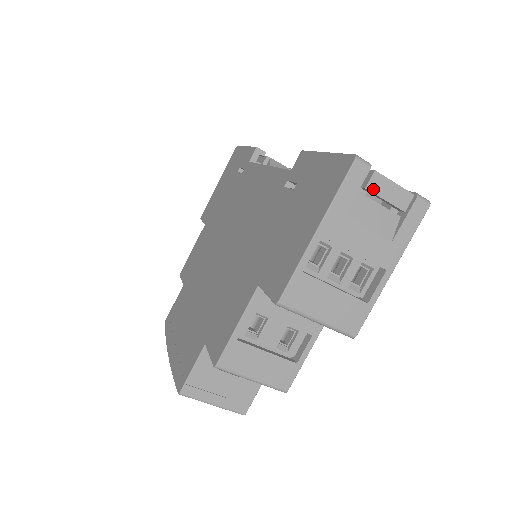
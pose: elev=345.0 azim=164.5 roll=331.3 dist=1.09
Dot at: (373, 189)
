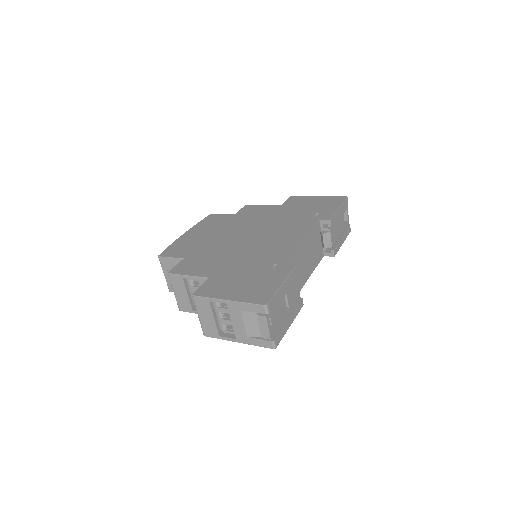
Dot at: (259, 319)
